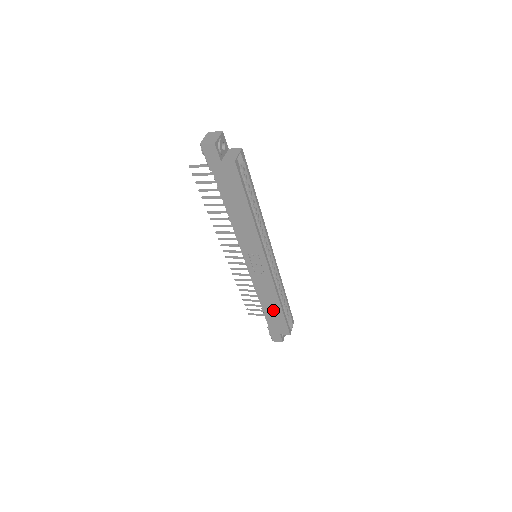
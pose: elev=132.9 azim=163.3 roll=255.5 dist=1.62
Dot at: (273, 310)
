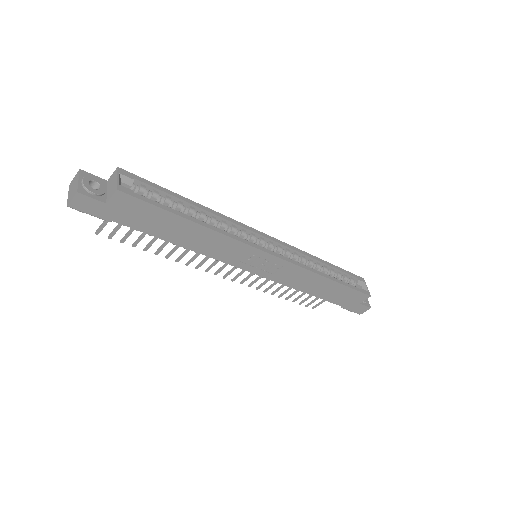
Dot at: (328, 290)
